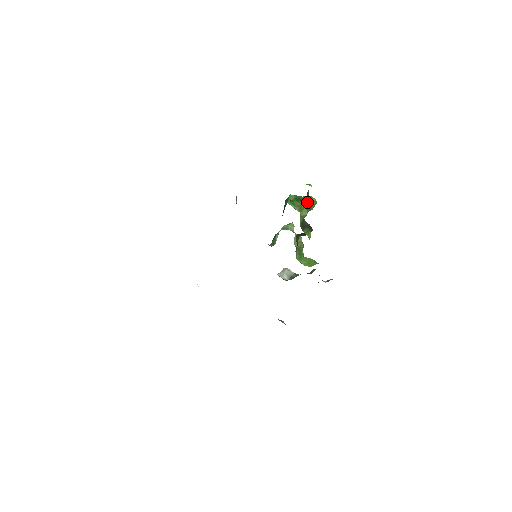
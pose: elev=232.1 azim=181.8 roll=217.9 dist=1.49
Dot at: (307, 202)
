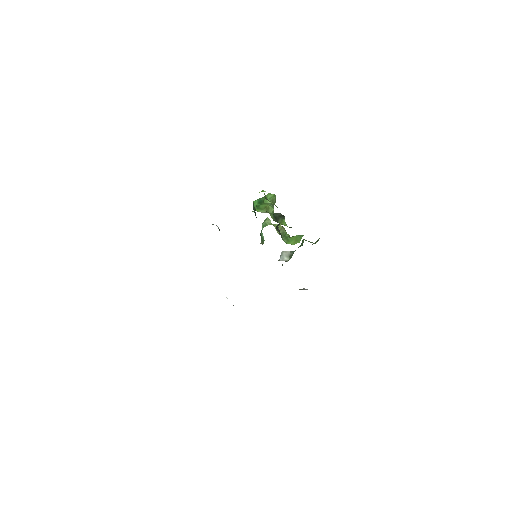
Dot at: occluded
